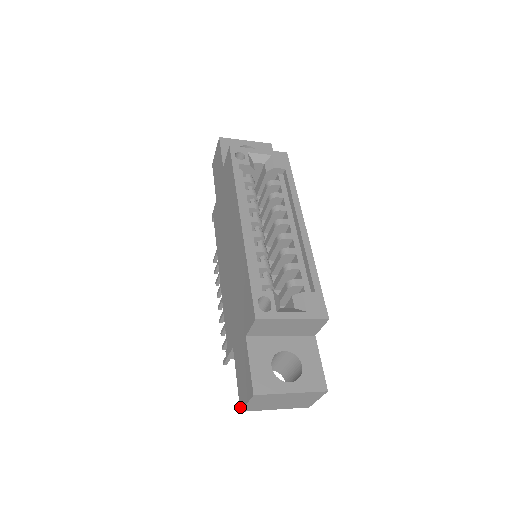
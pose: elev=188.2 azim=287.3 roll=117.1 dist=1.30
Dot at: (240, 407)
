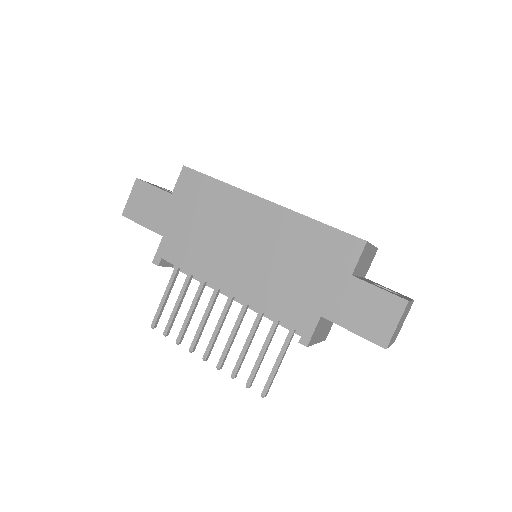
Dot at: (383, 345)
